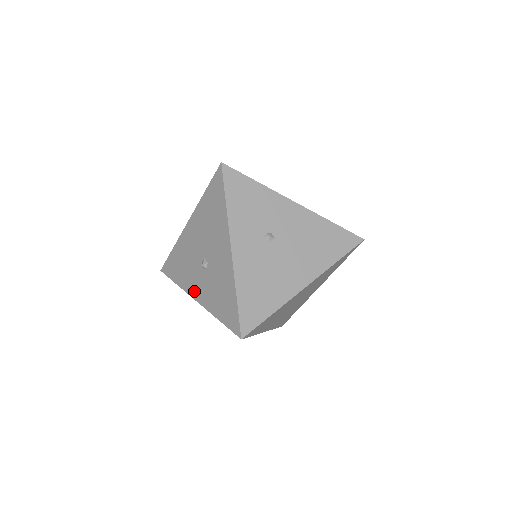
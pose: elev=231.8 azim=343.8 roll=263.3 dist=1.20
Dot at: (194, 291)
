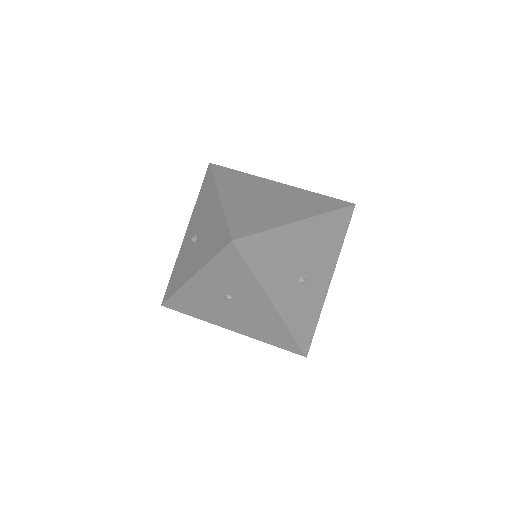
Dot at: (189, 229)
